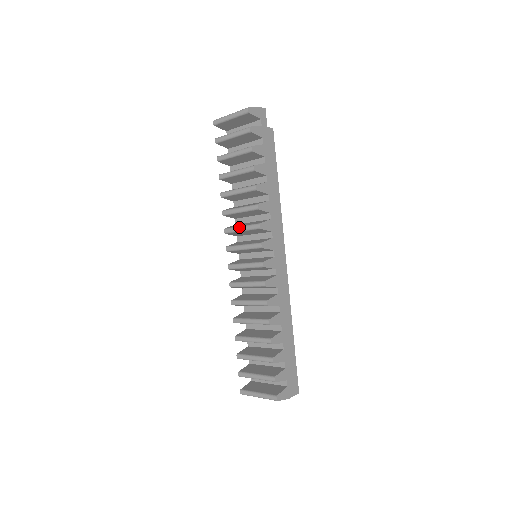
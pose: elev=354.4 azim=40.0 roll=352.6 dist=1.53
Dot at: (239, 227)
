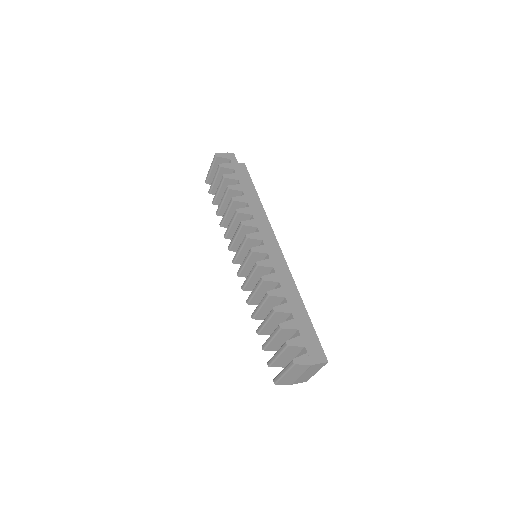
Dot at: (233, 237)
